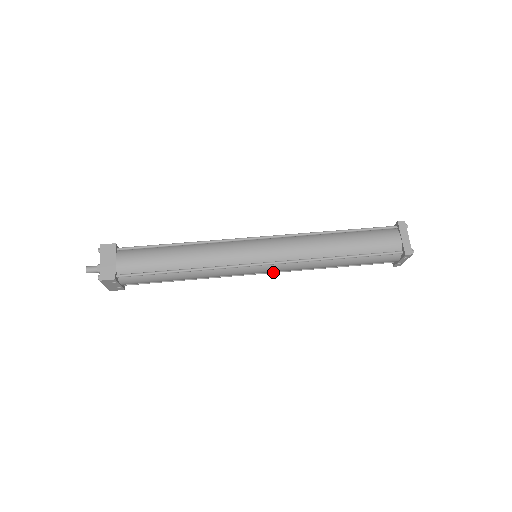
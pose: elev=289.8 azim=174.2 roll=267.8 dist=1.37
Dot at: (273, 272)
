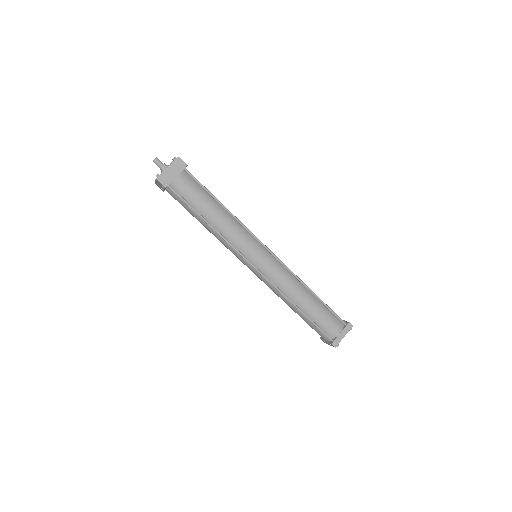
Dot at: occluded
